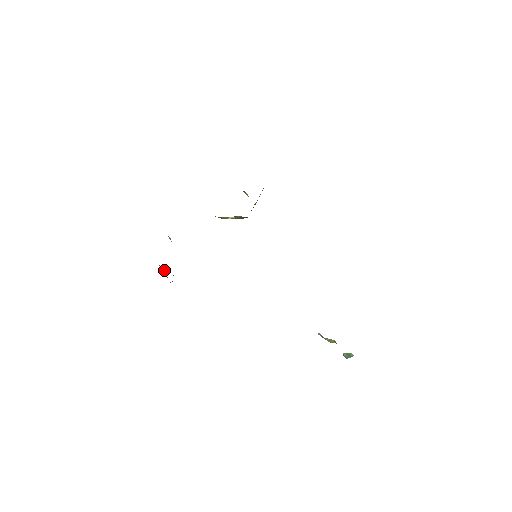
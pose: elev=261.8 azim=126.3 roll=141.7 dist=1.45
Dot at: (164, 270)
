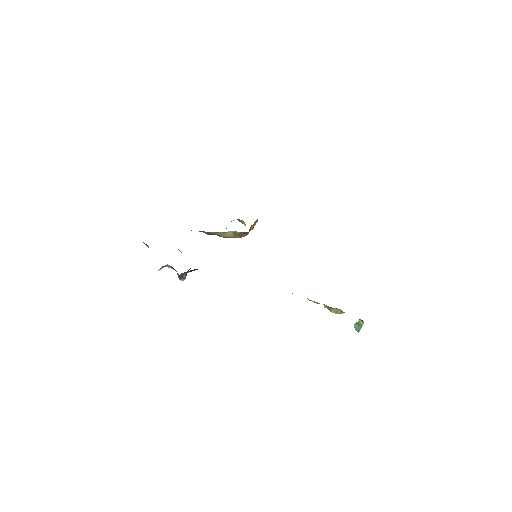
Dot at: occluded
